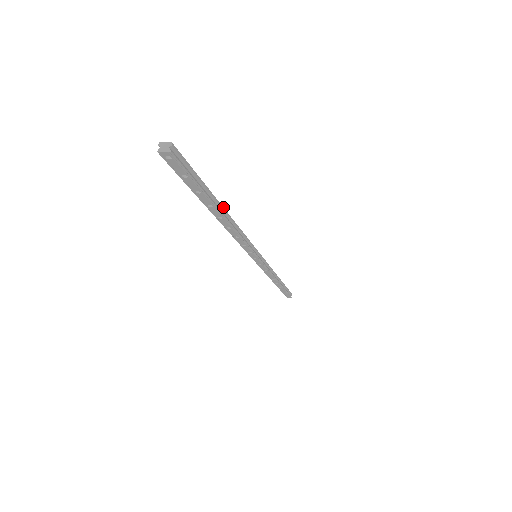
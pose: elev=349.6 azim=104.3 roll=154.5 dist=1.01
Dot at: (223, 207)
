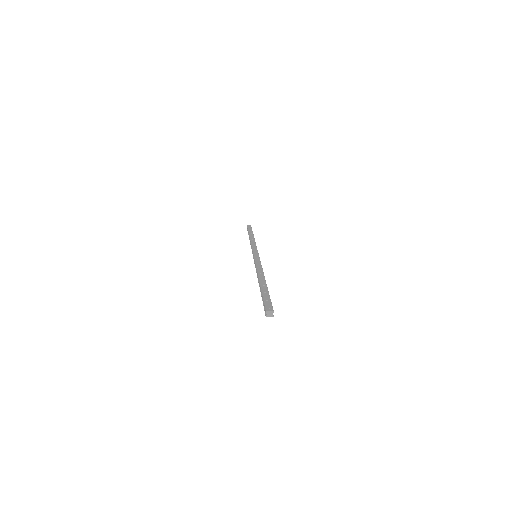
Dot at: occluded
